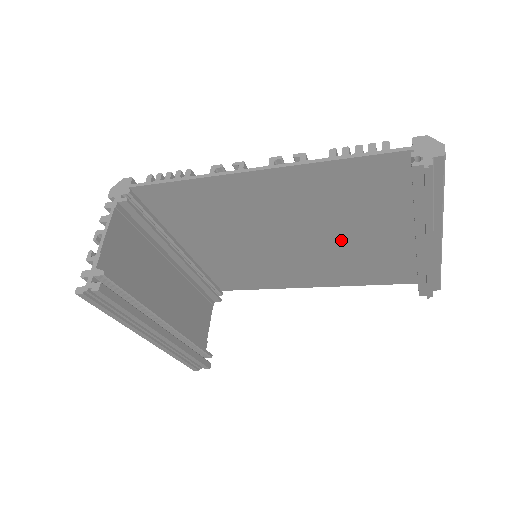
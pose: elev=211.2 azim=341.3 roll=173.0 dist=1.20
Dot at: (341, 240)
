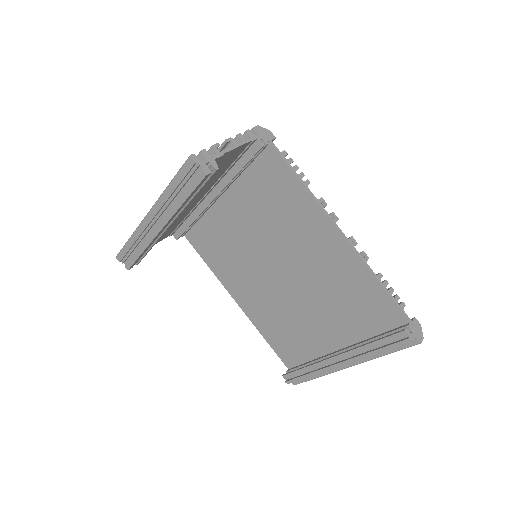
Dot at: (303, 306)
